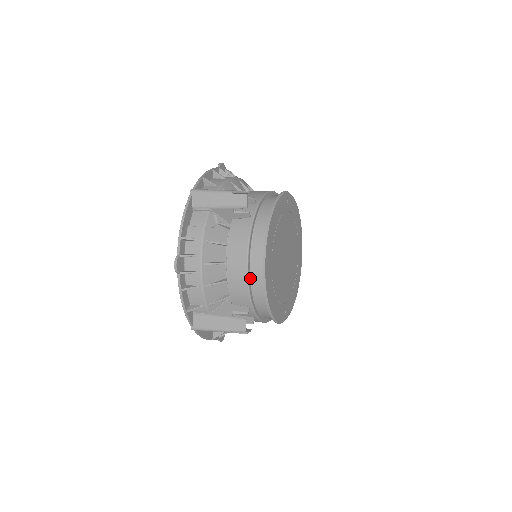
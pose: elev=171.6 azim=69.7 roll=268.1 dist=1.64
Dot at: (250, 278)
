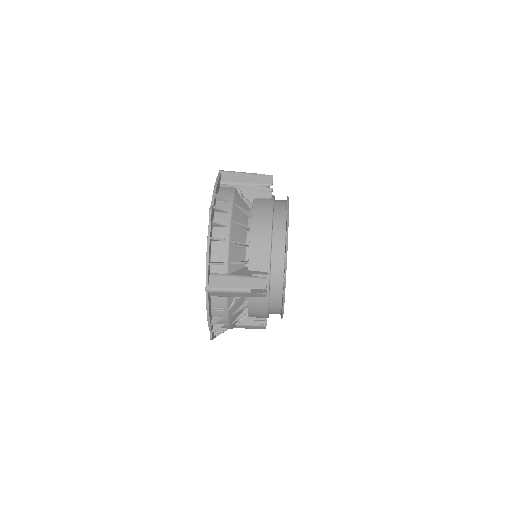
Dot at: occluded
